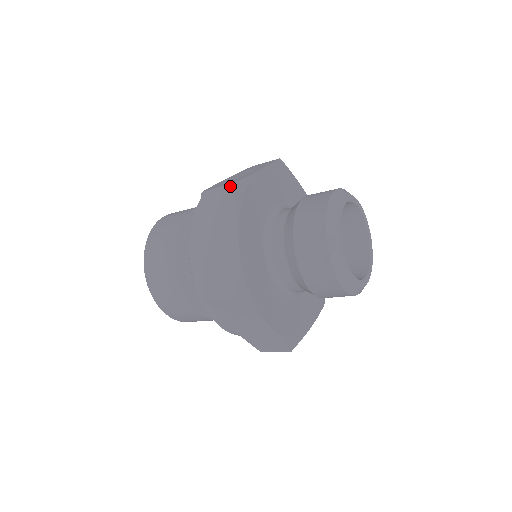
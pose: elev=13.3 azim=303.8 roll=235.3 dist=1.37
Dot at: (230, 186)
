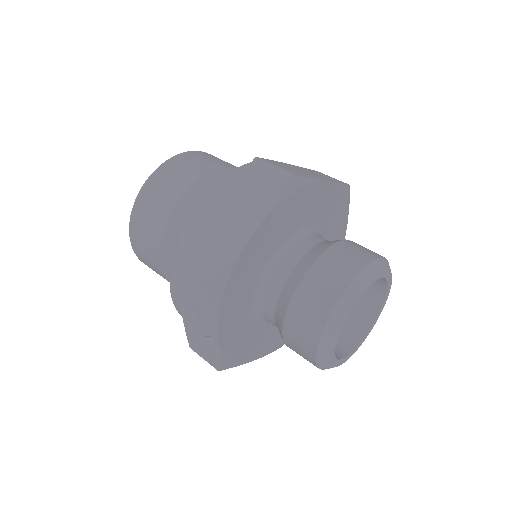
Dot at: (217, 369)
